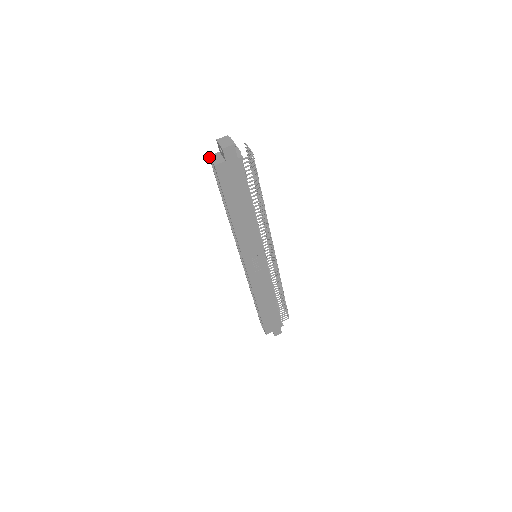
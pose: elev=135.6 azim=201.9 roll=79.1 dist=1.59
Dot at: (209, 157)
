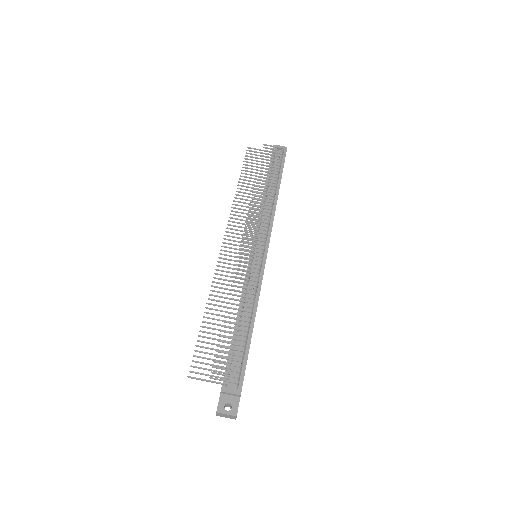
Dot at: occluded
